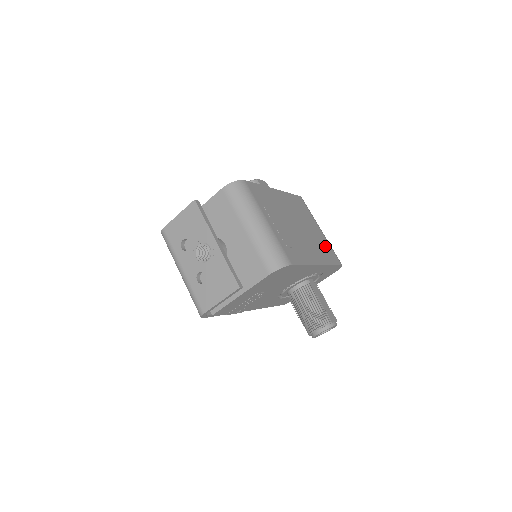
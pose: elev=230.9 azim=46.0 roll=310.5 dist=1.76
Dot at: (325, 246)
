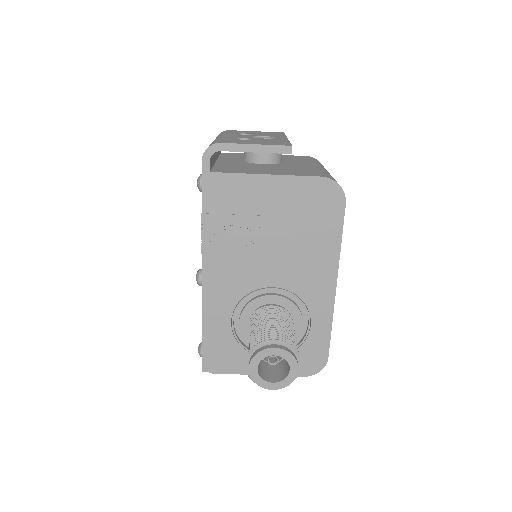
Dot at: occluded
